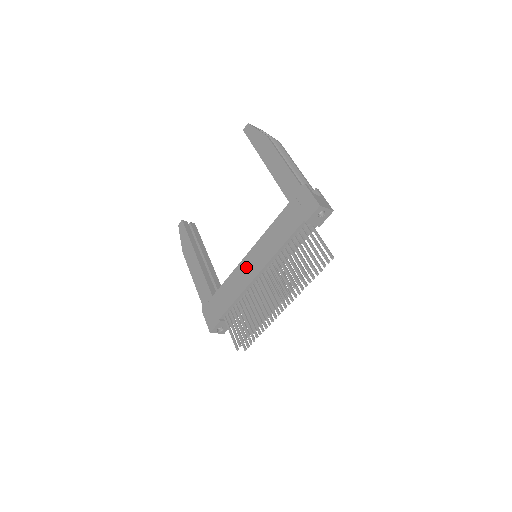
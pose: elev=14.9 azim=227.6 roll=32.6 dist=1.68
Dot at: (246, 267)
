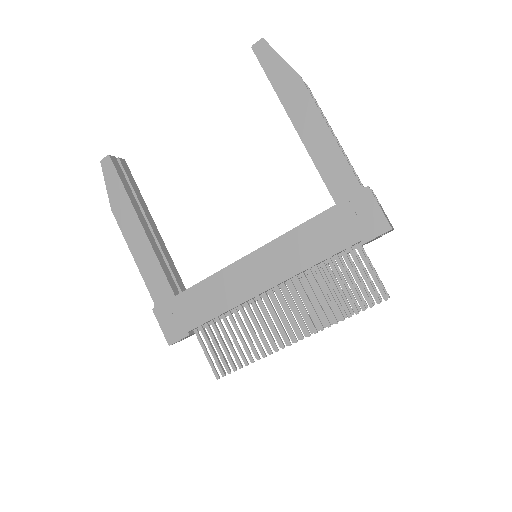
Dot at: (245, 274)
